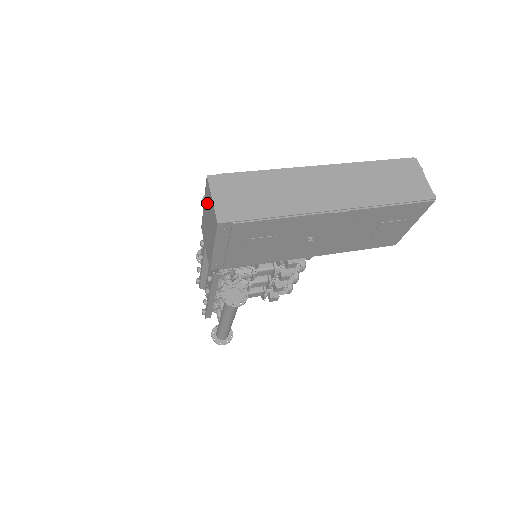
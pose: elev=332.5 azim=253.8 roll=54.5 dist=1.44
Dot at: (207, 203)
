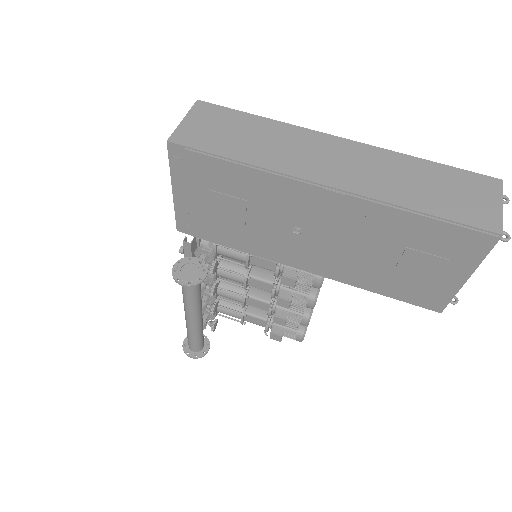
Dot at: occluded
